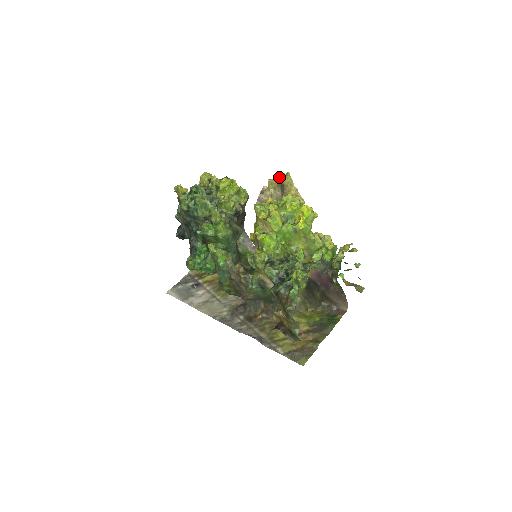
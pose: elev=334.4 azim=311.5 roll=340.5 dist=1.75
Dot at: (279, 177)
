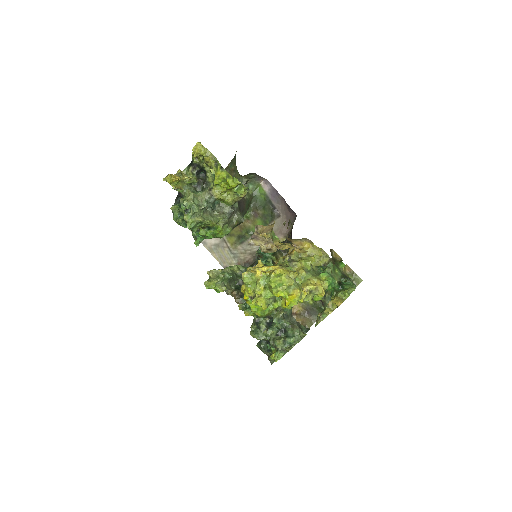
Dot at: (272, 236)
